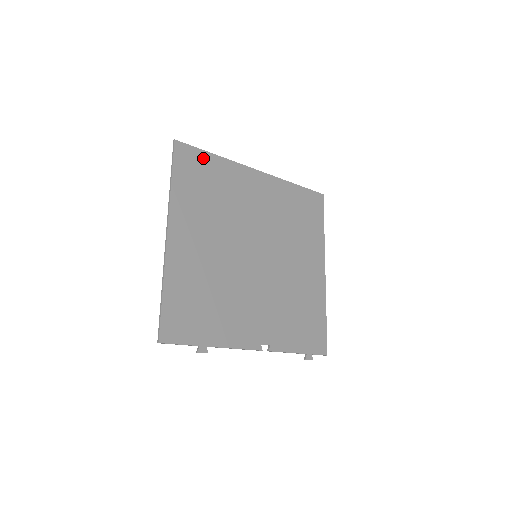
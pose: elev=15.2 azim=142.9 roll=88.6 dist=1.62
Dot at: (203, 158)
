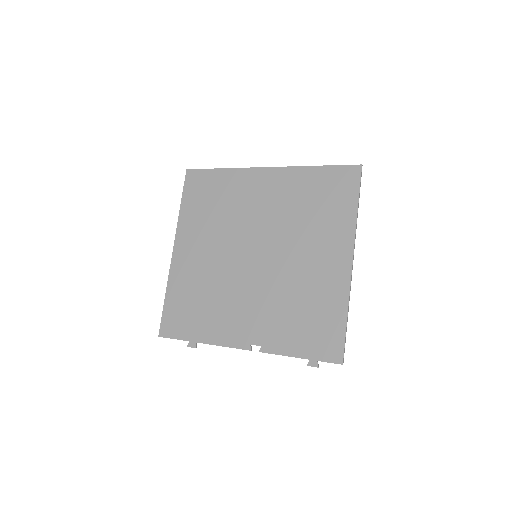
Dot at: (210, 176)
